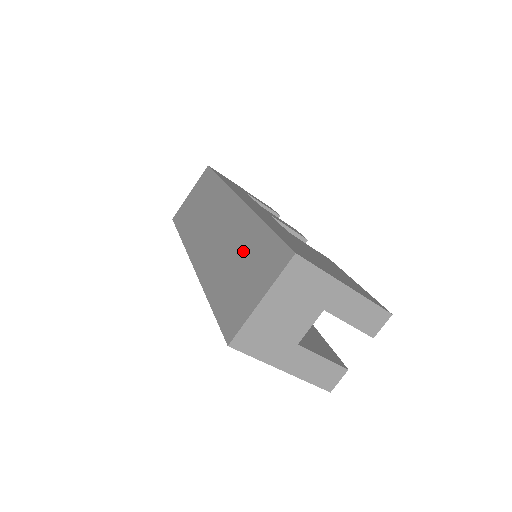
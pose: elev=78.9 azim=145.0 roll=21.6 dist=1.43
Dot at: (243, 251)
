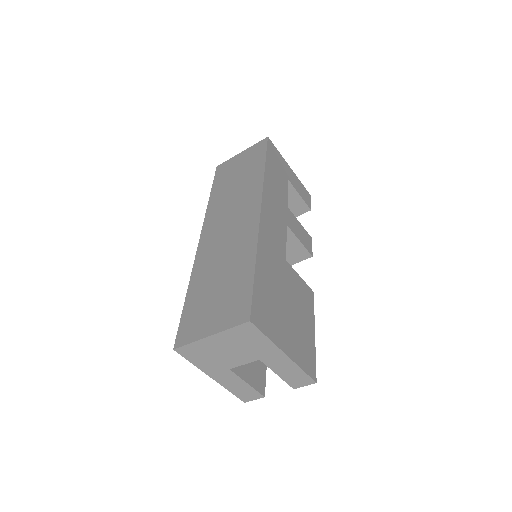
Dot at: (229, 272)
